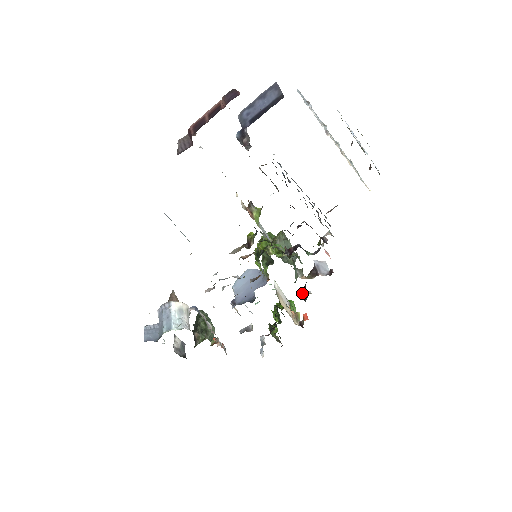
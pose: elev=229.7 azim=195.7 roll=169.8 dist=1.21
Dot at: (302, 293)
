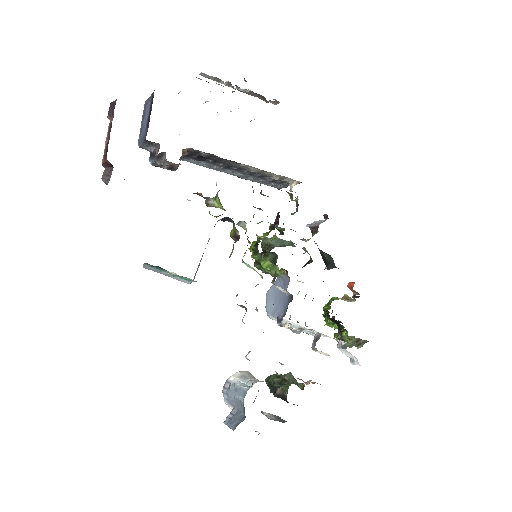
Dot at: (326, 264)
